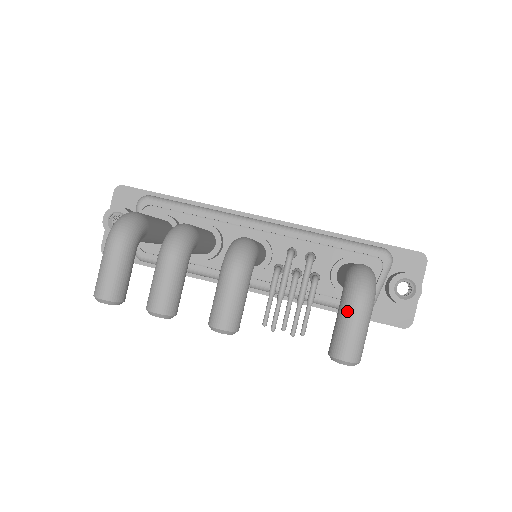
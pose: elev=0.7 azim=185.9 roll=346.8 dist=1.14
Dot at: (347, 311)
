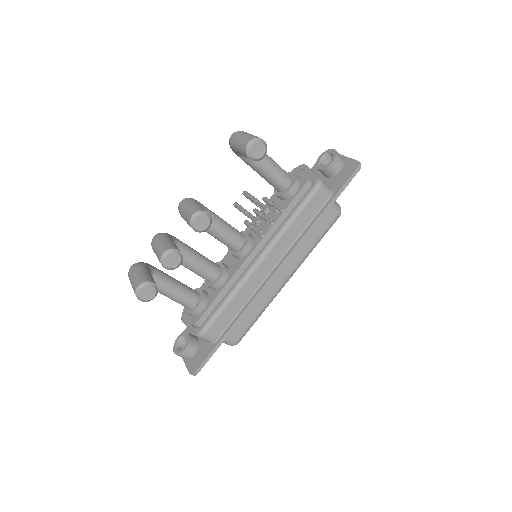
Dot at: (233, 143)
